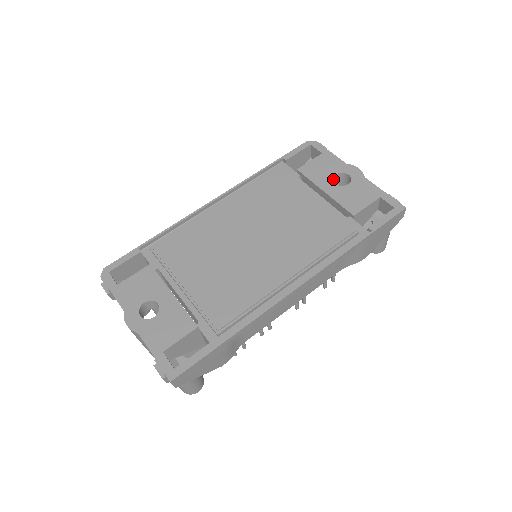
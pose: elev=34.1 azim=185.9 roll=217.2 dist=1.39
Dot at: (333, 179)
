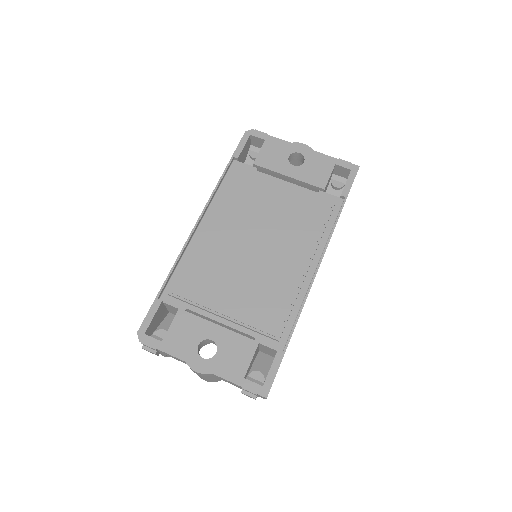
Dot at: (288, 161)
